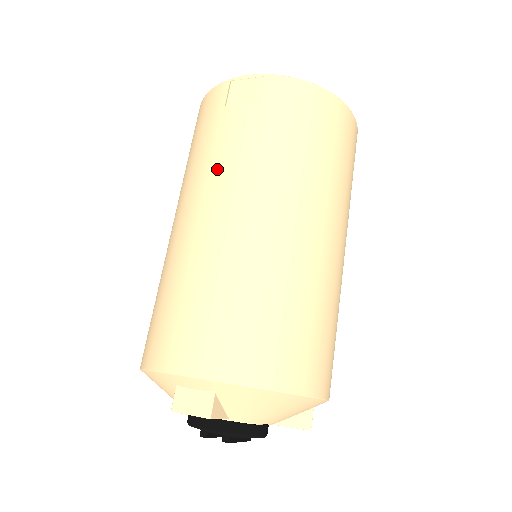
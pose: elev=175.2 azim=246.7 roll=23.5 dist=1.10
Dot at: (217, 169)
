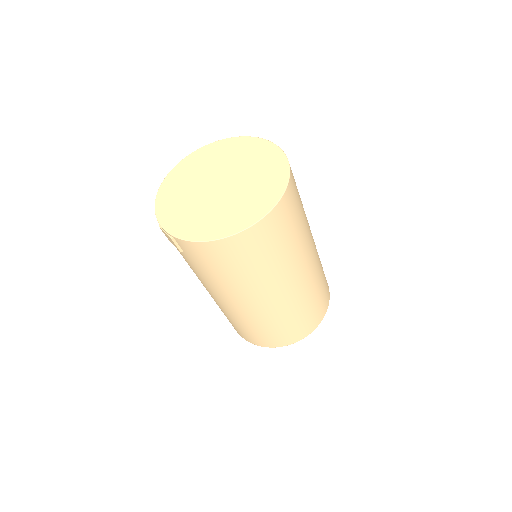
Dot at: occluded
